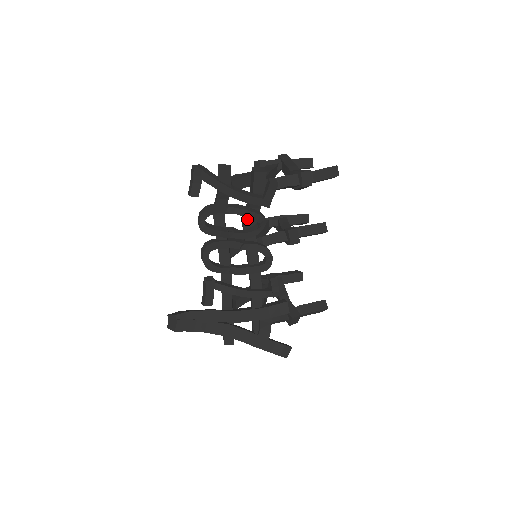
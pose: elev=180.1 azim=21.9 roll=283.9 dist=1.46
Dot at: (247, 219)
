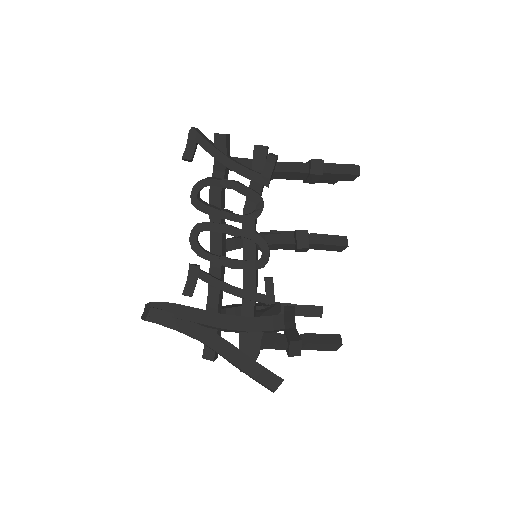
Dot at: (246, 204)
